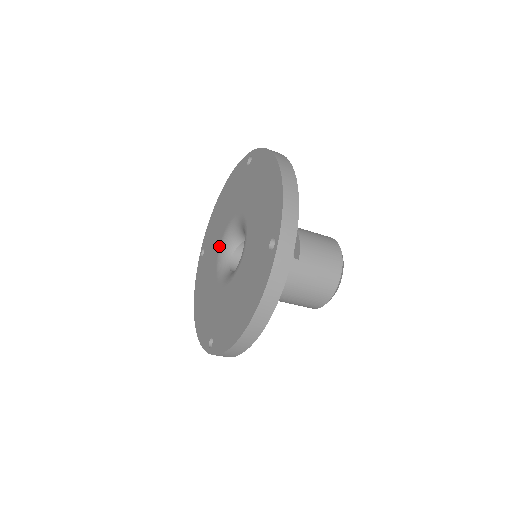
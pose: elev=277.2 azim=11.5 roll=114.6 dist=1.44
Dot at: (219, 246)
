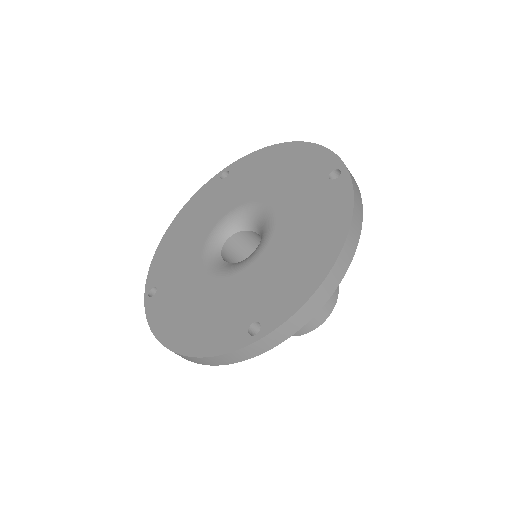
Dot at: (236, 207)
